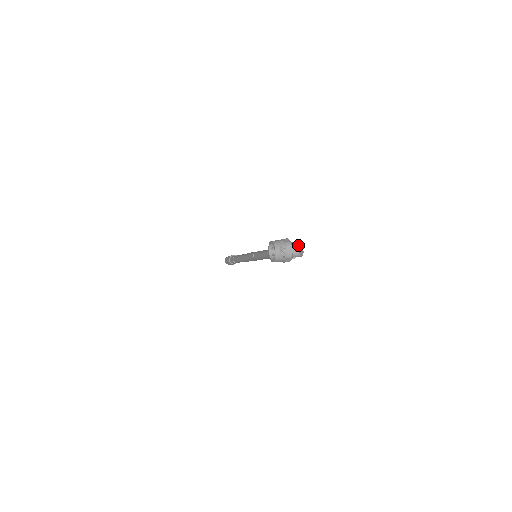
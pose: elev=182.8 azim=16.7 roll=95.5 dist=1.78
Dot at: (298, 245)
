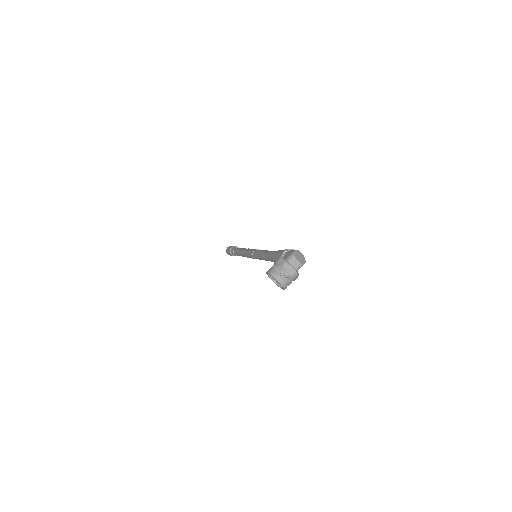
Dot at: (295, 257)
